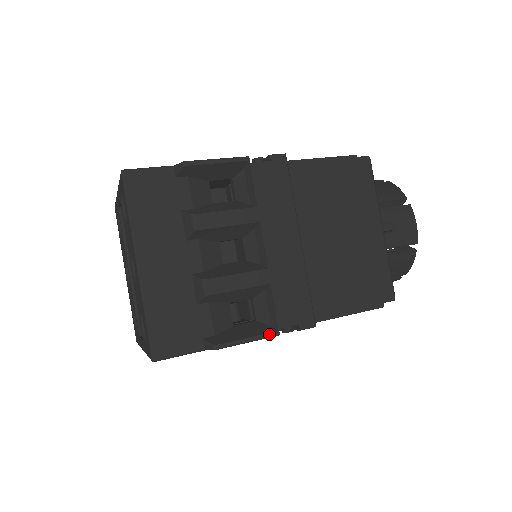
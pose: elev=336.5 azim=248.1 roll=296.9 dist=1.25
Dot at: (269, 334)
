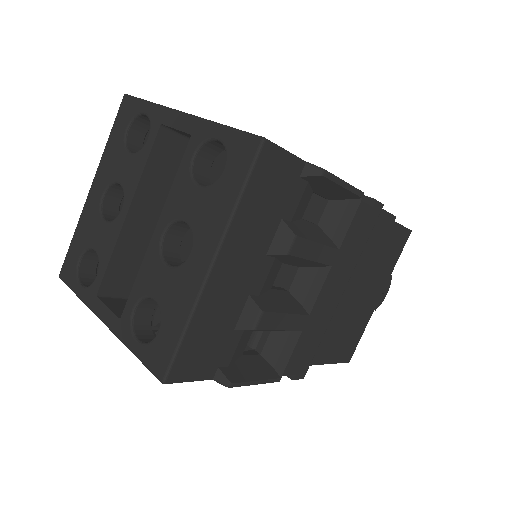
Dot at: (273, 380)
